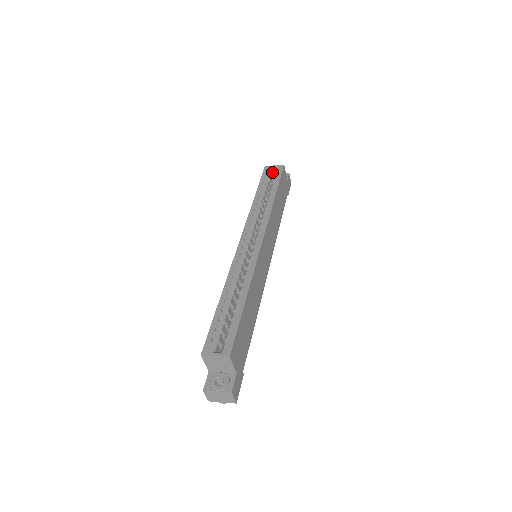
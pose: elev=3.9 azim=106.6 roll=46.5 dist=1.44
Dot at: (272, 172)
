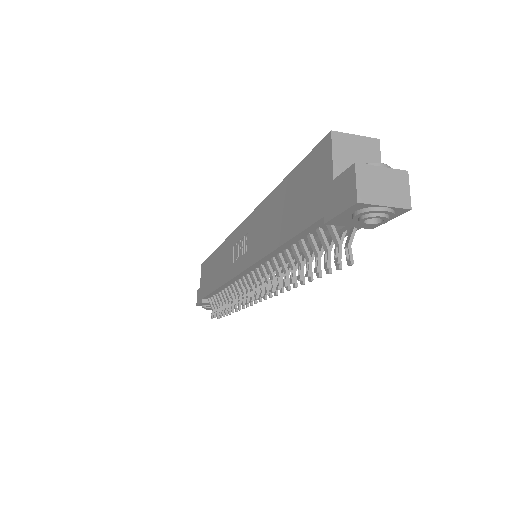
Dot at: occluded
